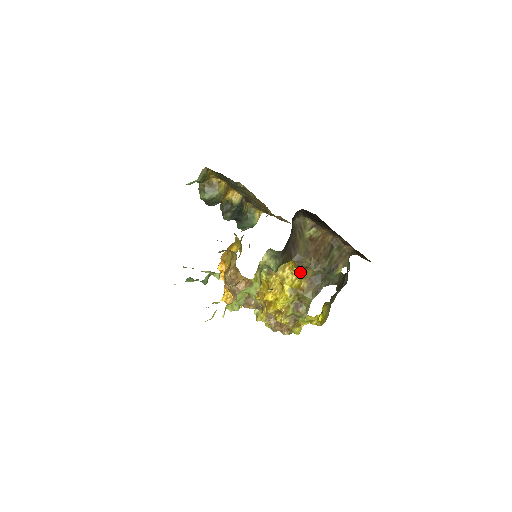
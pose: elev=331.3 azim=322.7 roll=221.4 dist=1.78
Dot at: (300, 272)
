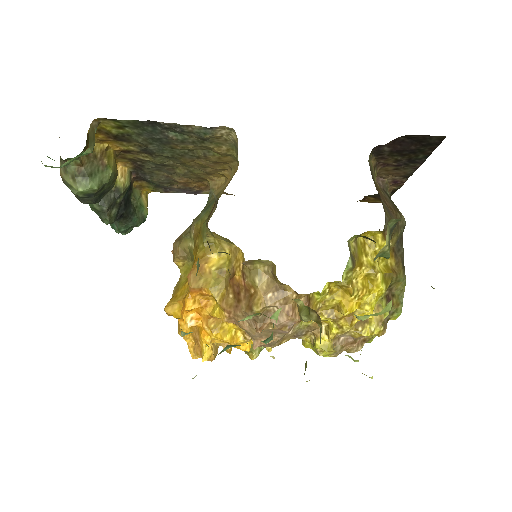
Dot at: occluded
